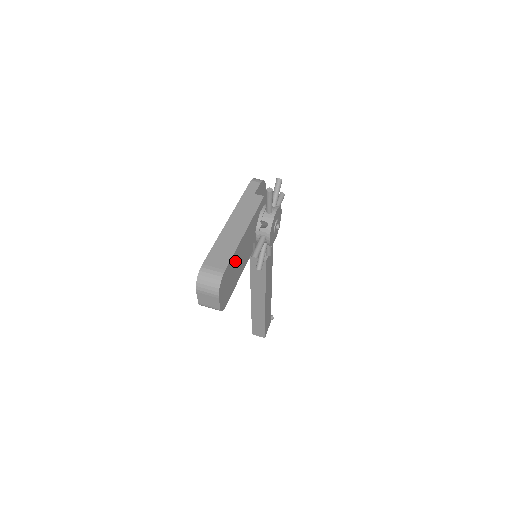
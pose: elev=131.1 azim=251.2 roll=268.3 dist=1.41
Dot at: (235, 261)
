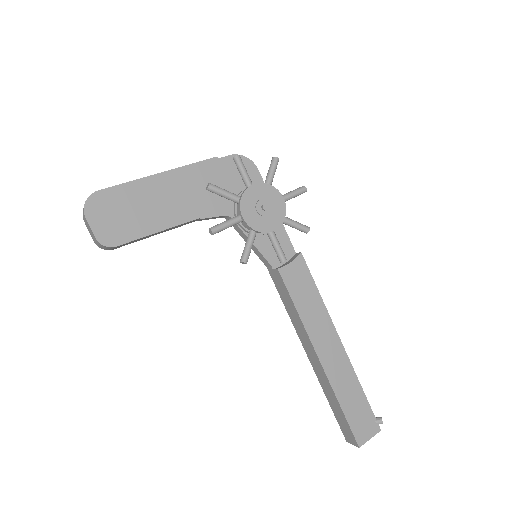
Dot at: (133, 197)
